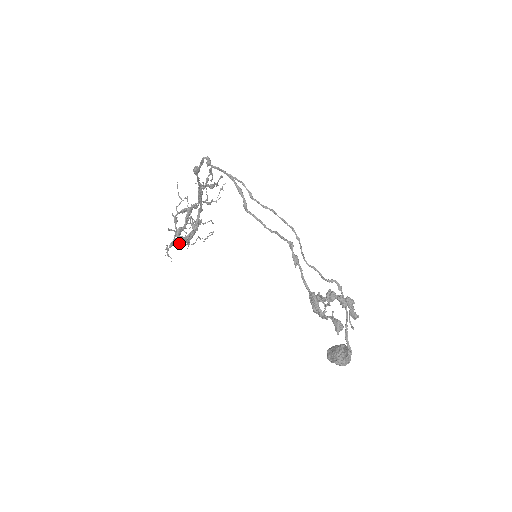
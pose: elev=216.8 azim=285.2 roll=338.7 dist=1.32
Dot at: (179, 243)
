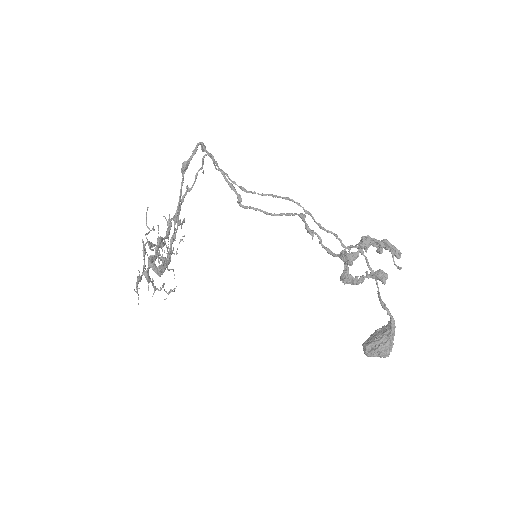
Dot at: (148, 280)
